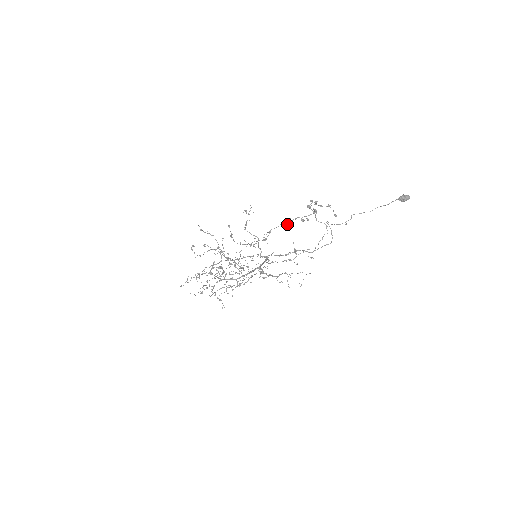
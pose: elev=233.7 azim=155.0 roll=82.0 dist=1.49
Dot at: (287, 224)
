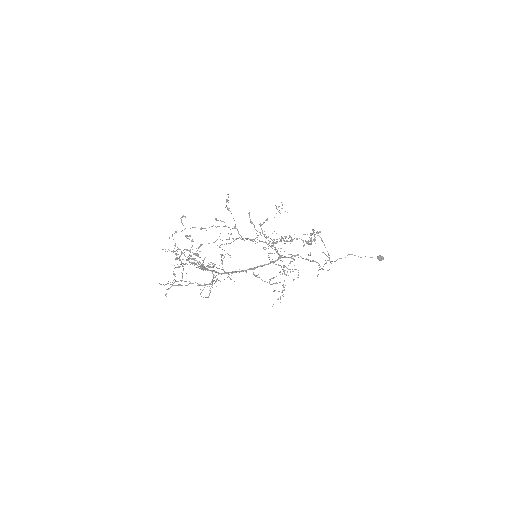
Dot at: (286, 241)
